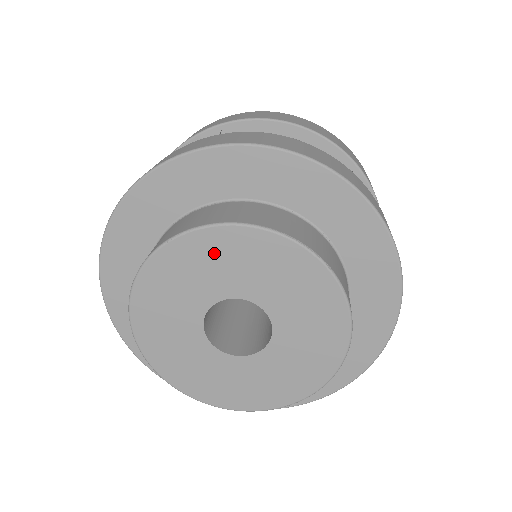
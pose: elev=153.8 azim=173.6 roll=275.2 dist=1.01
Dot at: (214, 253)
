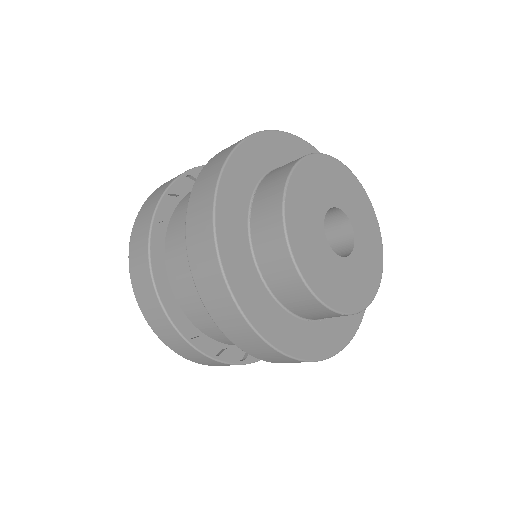
Dot at: (303, 190)
